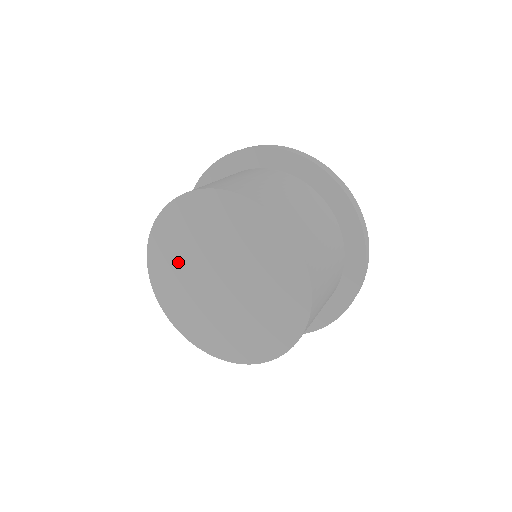
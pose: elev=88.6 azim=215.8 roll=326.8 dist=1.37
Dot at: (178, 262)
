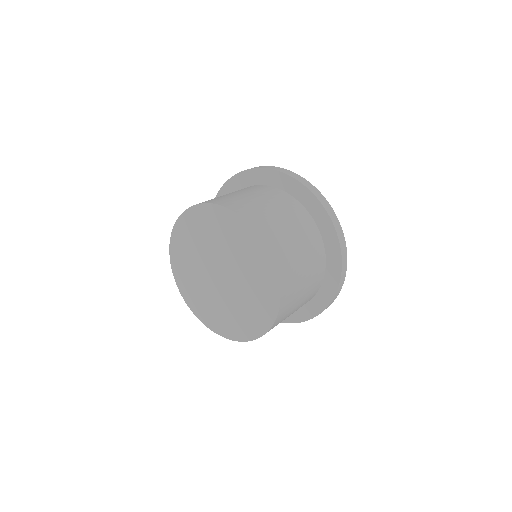
Dot at: (190, 256)
